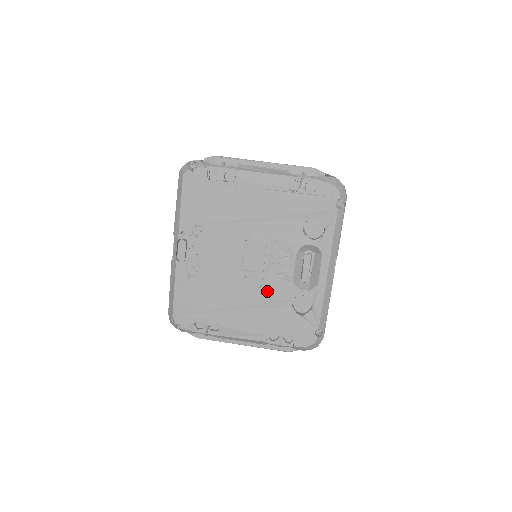
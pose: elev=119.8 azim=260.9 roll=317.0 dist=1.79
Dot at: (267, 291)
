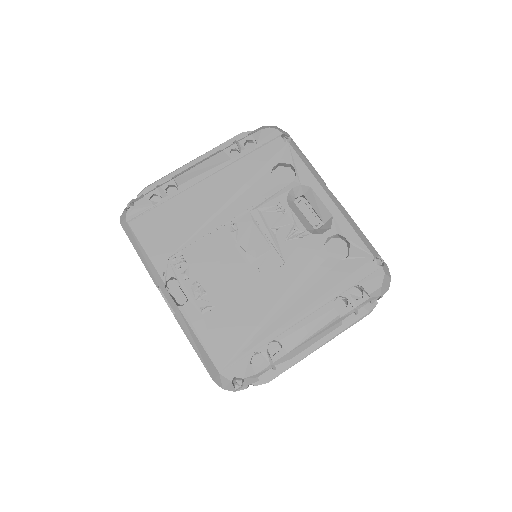
Dot at: (293, 262)
